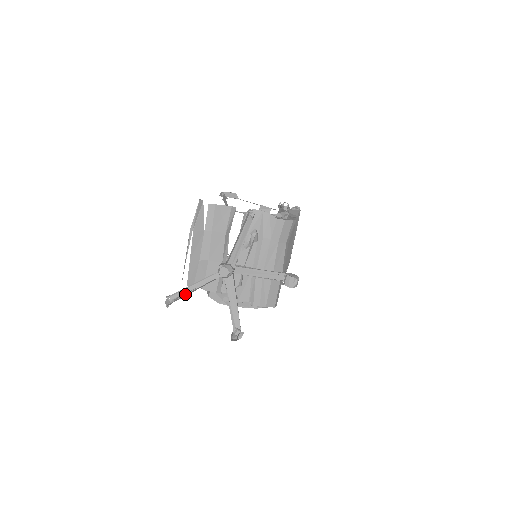
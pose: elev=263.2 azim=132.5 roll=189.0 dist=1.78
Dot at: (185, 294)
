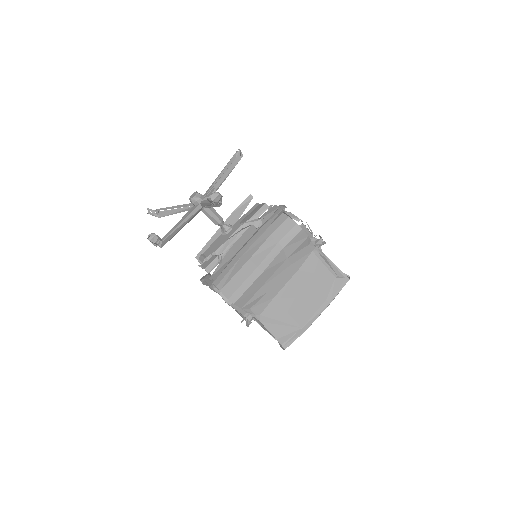
Dot at: (168, 215)
